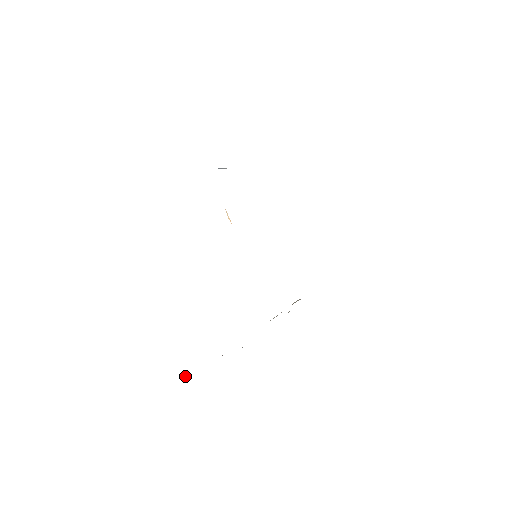
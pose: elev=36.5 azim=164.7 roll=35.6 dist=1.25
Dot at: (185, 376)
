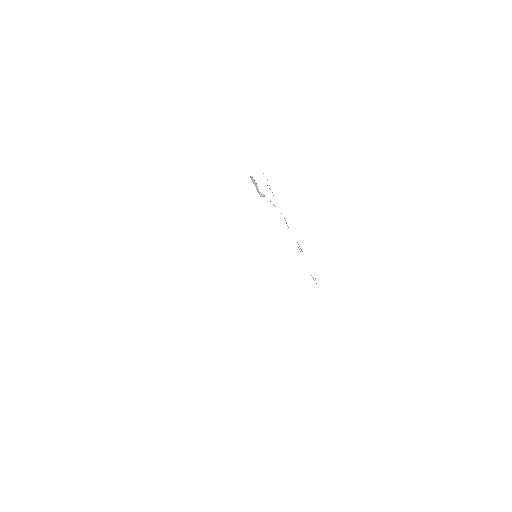
Dot at: occluded
